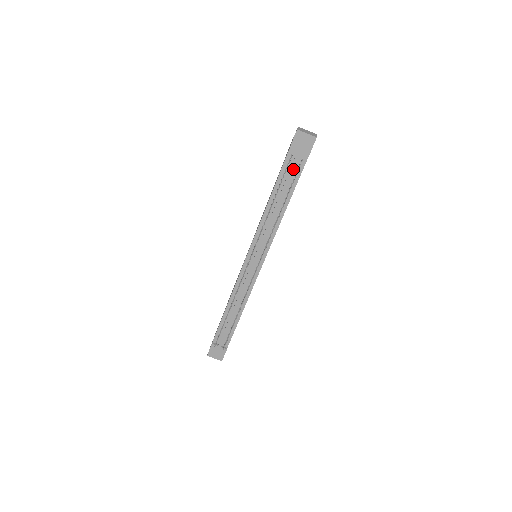
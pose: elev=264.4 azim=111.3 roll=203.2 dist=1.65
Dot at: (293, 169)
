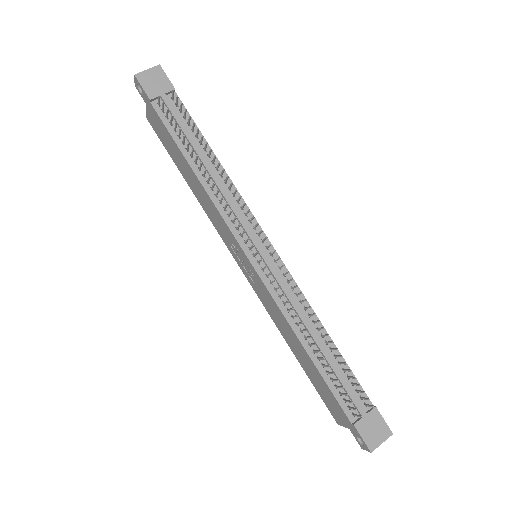
Dot at: (175, 113)
